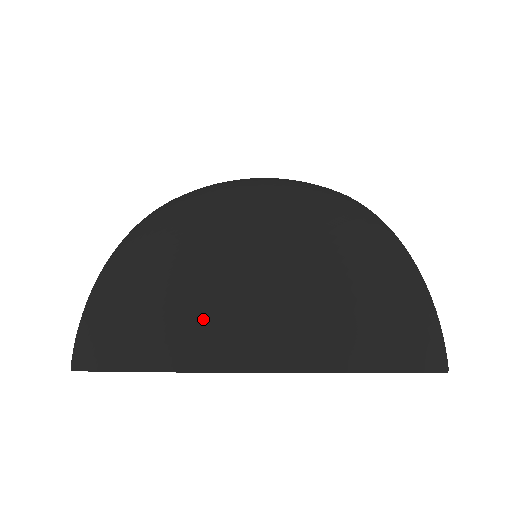
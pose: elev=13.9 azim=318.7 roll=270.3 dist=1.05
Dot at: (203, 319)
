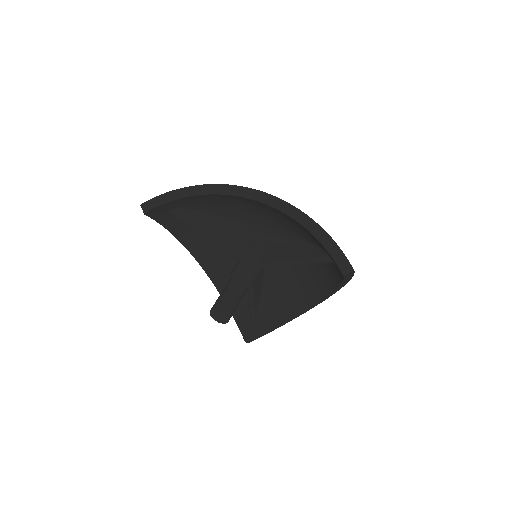
Dot at: occluded
